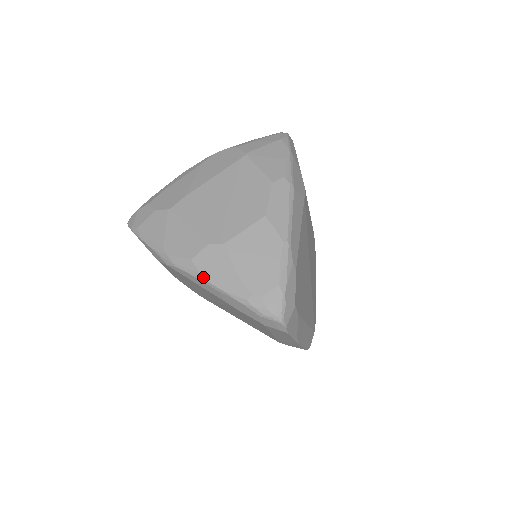
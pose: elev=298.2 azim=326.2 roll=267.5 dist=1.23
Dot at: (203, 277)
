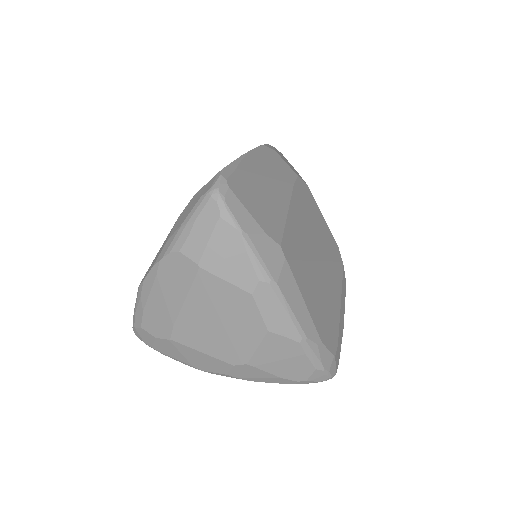
Dot at: occluded
